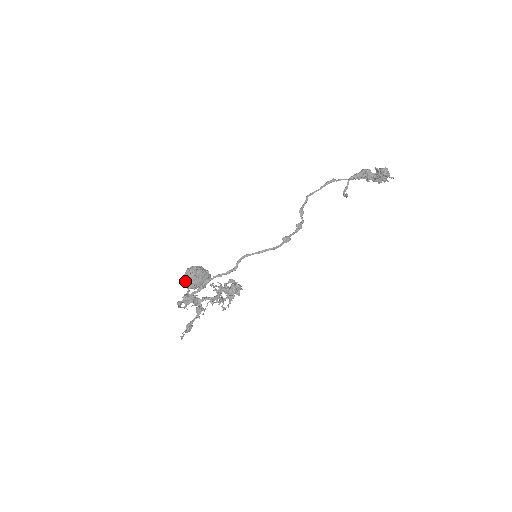
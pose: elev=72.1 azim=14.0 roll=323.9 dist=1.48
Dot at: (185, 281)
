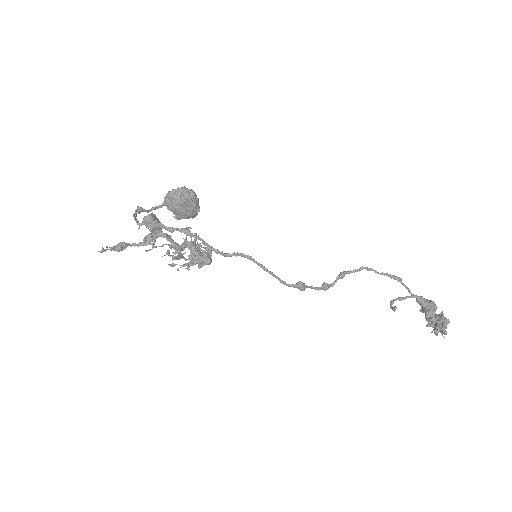
Dot at: (169, 195)
